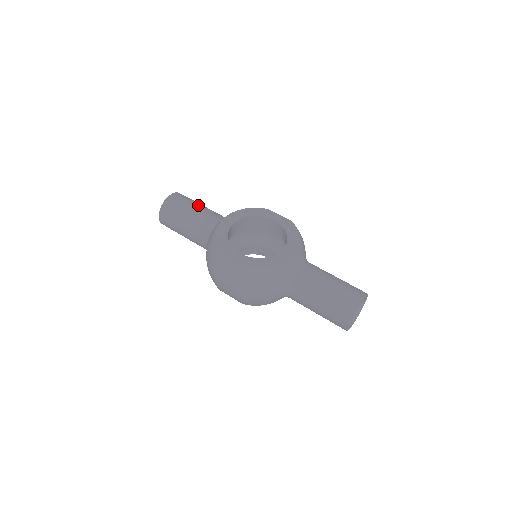
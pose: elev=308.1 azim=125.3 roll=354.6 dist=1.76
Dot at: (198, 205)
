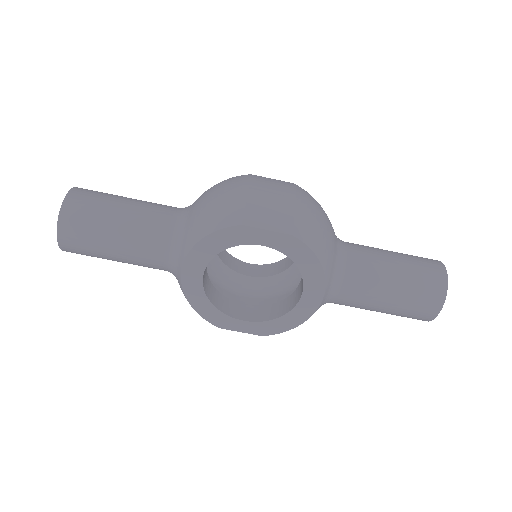
Dot at: (115, 237)
